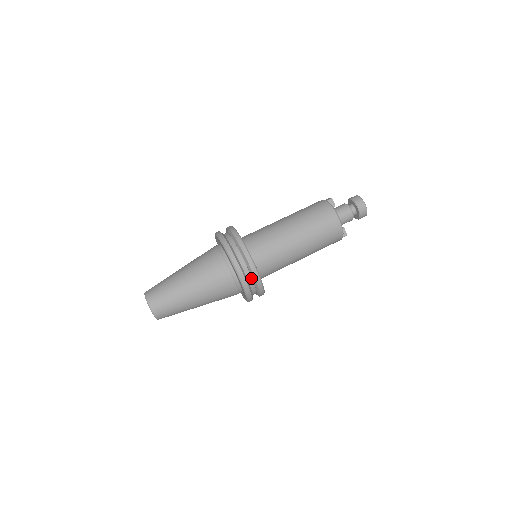
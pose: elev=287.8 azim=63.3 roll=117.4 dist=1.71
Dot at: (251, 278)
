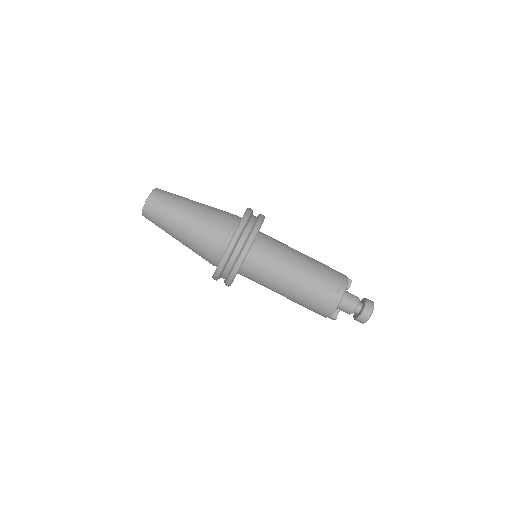
Dot at: (239, 250)
